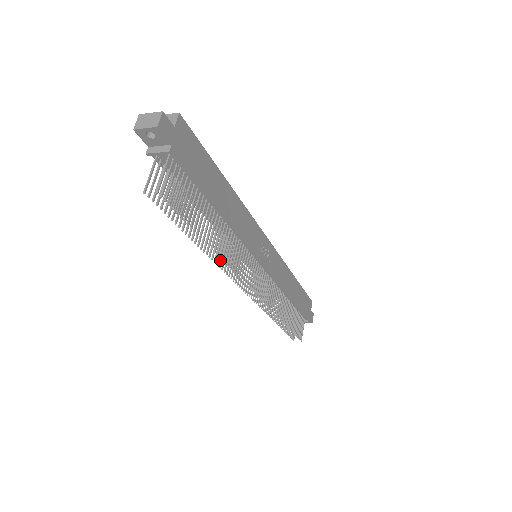
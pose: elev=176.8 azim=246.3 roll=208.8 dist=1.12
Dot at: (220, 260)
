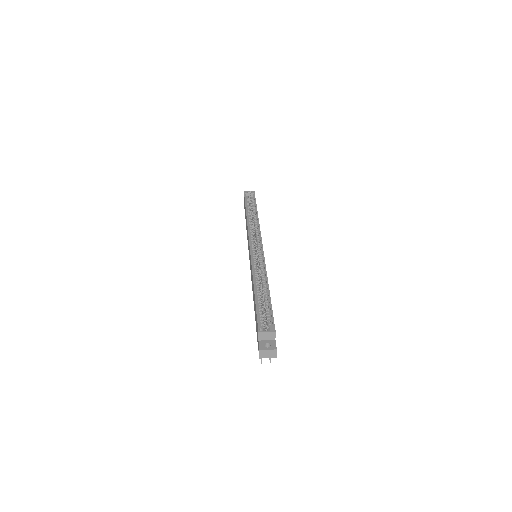
Dot at: occluded
